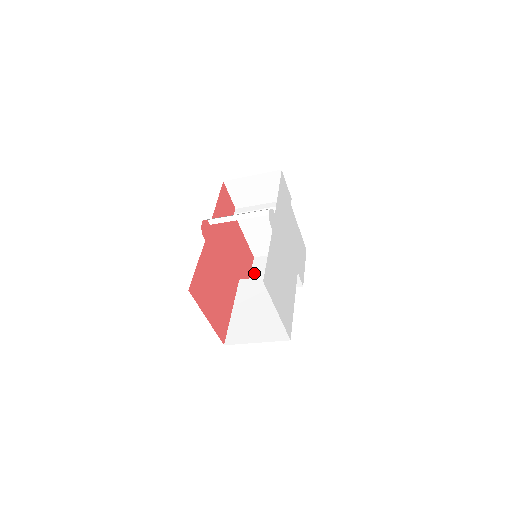
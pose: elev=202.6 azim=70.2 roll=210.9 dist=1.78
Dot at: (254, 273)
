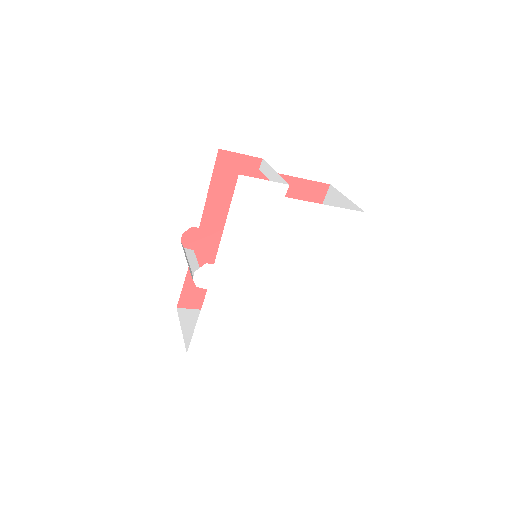
Dot at: occluded
